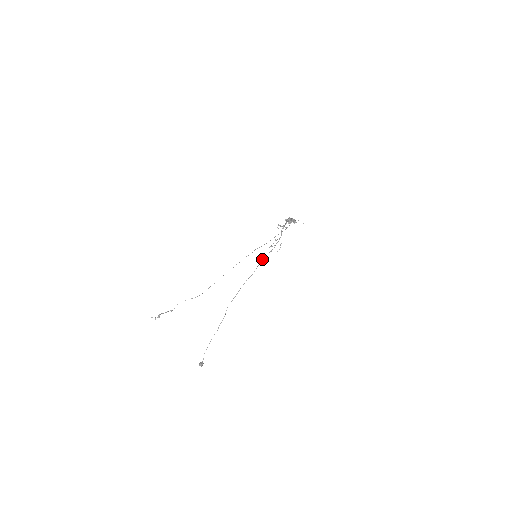
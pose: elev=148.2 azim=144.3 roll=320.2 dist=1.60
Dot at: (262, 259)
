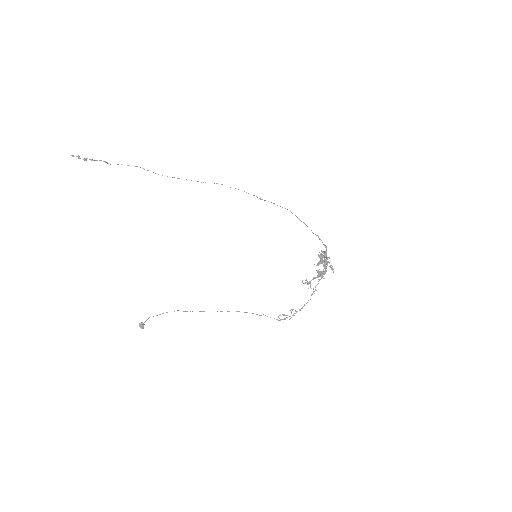
Dot at: (263, 314)
